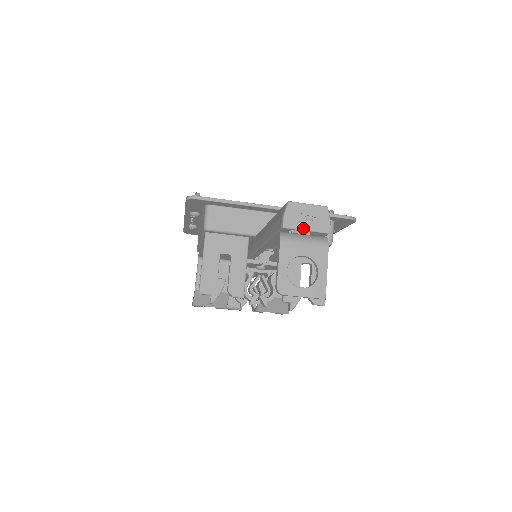
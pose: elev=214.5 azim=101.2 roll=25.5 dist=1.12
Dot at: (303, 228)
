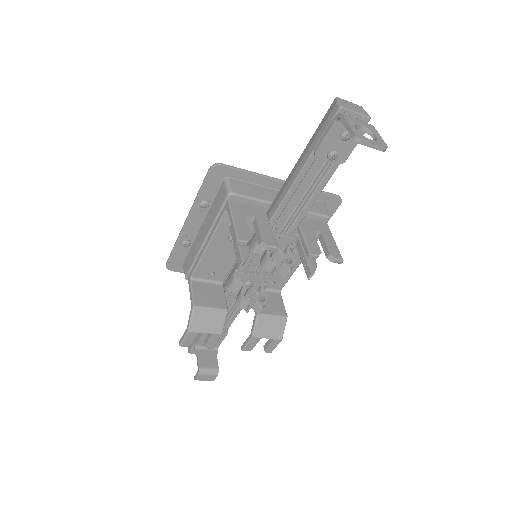
Dot at: (354, 110)
